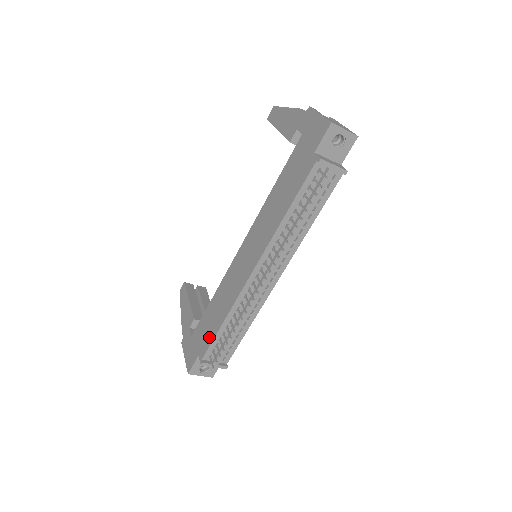
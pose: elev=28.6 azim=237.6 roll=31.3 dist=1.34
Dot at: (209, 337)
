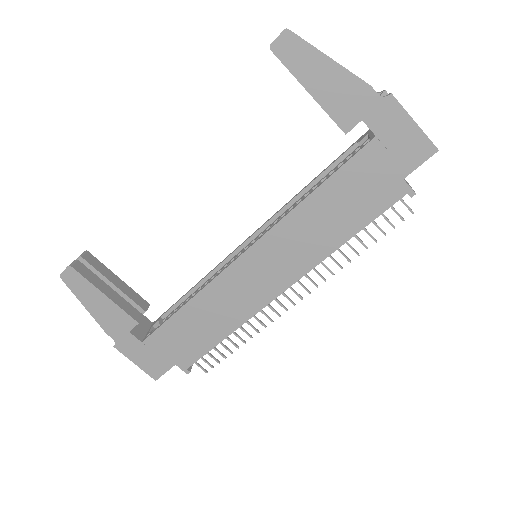
Dot at: (197, 349)
